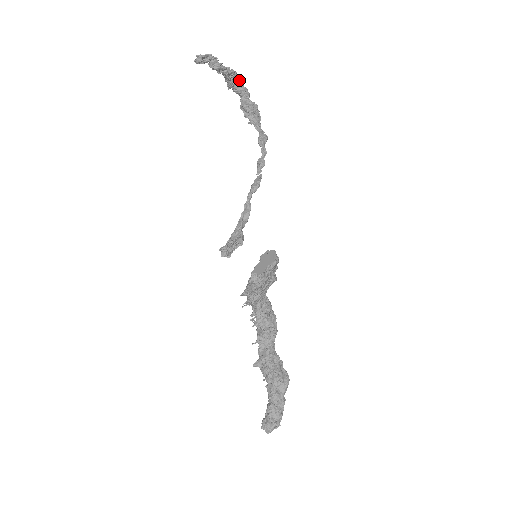
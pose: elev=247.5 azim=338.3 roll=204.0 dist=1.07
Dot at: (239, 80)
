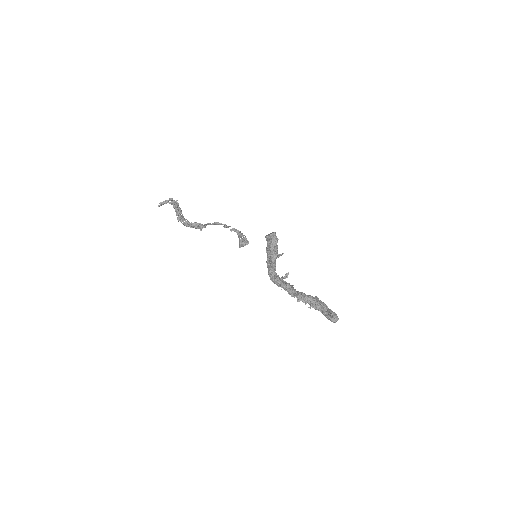
Dot at: (183, 216)
